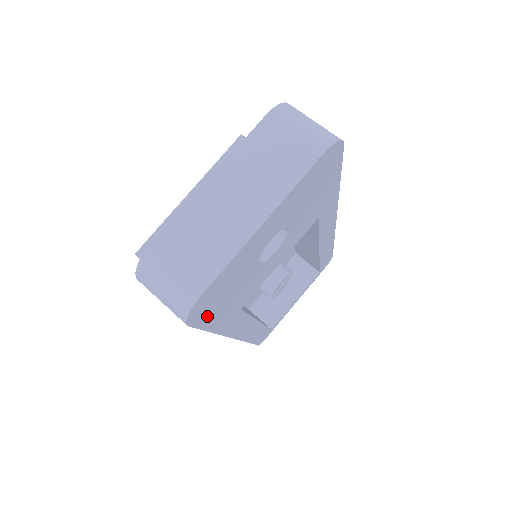
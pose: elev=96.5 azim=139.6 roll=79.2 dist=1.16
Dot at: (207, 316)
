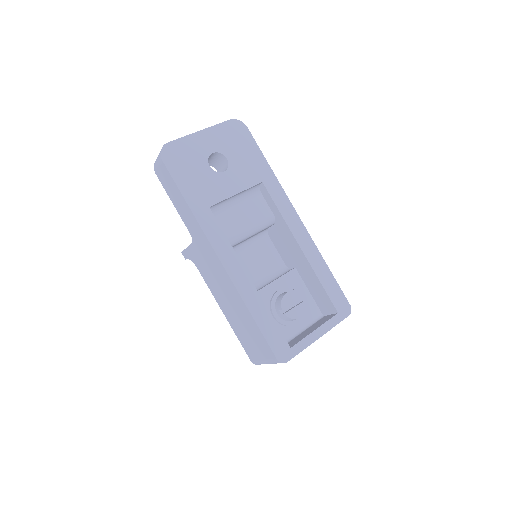
Dot at: (176, 171)
